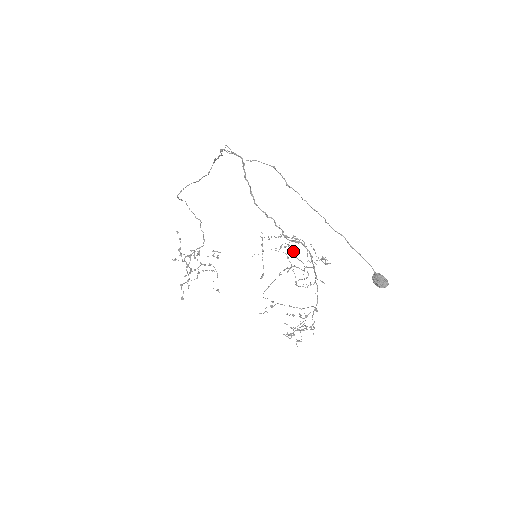
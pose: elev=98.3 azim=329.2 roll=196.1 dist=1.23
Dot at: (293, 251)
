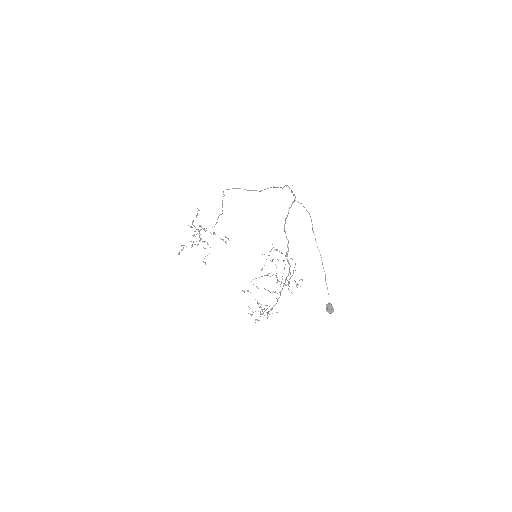
Dot at: occluded
